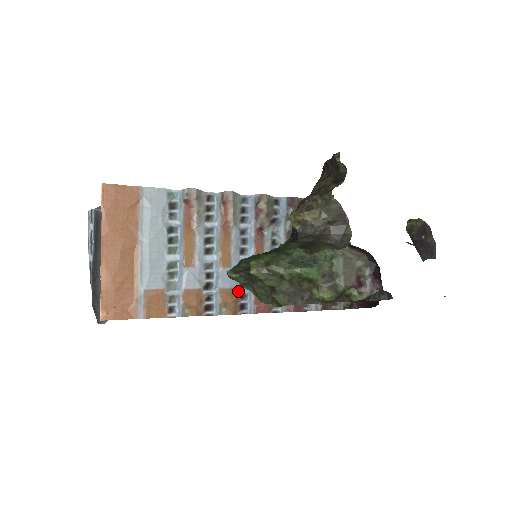
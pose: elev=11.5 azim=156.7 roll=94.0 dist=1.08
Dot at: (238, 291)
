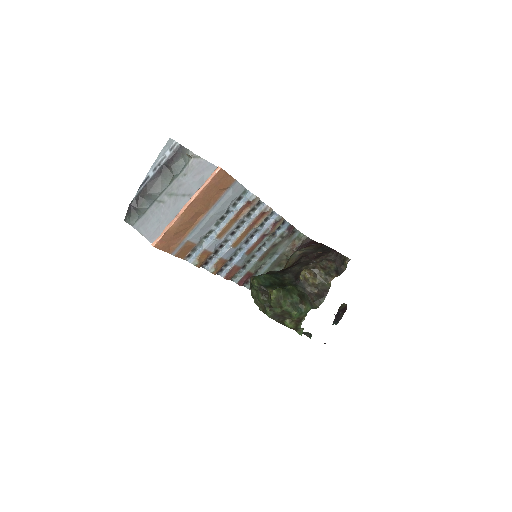
Dot at: (227, 262)
